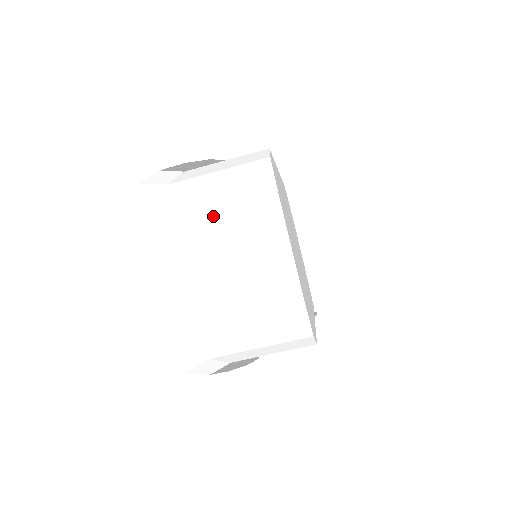
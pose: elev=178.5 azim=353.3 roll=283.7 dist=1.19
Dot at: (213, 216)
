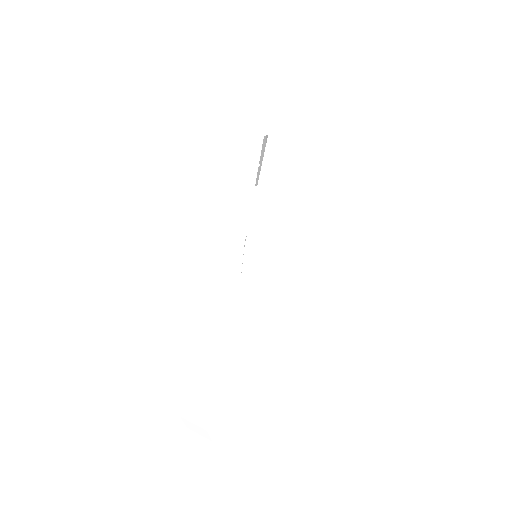
Dot at: (292, 341)
